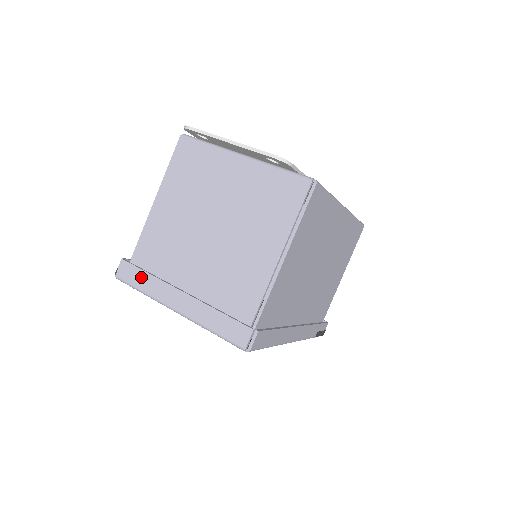
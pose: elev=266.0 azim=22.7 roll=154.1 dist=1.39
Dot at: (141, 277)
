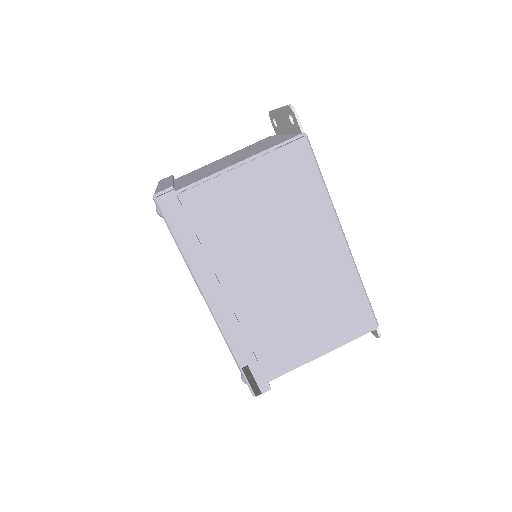
Dot at: occluded
